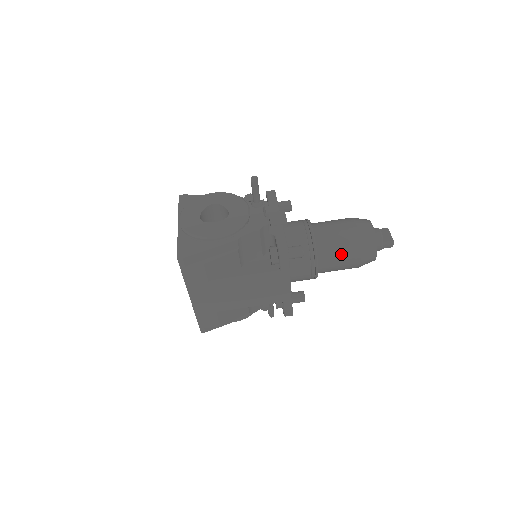
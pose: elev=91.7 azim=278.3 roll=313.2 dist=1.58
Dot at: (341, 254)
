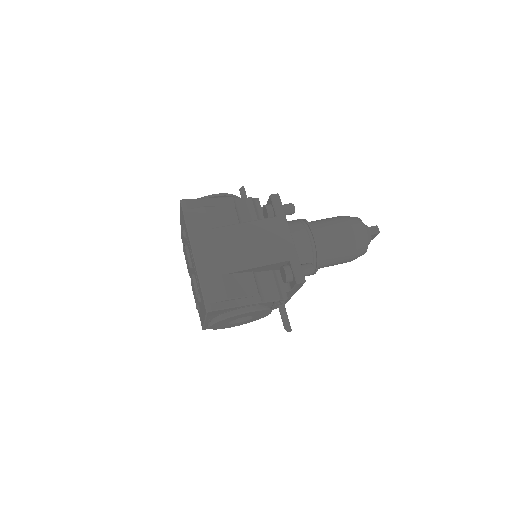
Dot at: (332, 225)
